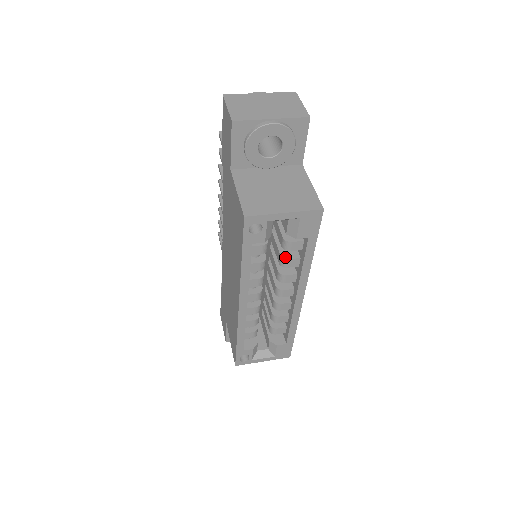
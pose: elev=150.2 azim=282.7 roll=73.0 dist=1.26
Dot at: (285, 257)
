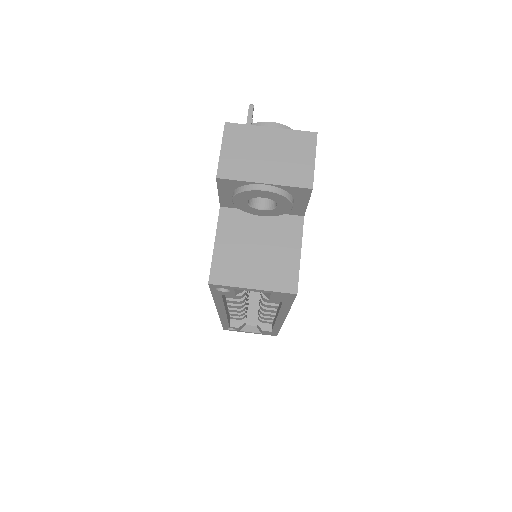
Dot at: (265, 296)
